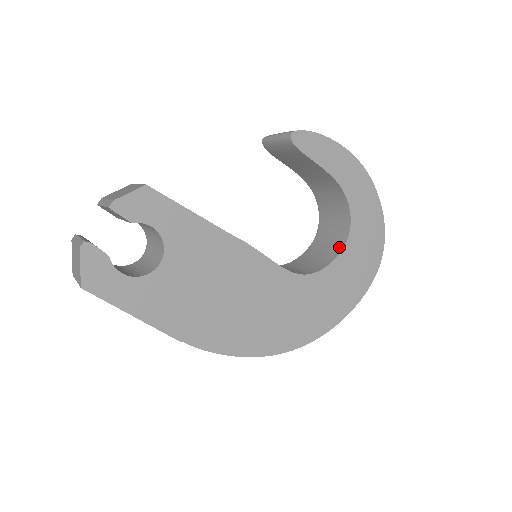
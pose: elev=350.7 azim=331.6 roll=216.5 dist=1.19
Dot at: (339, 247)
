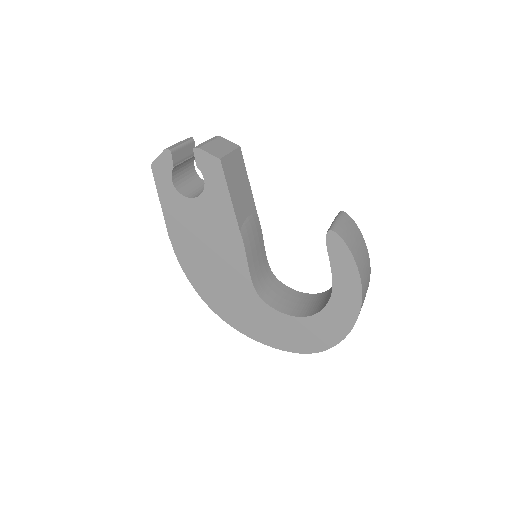
Dot at: (298, 313)
